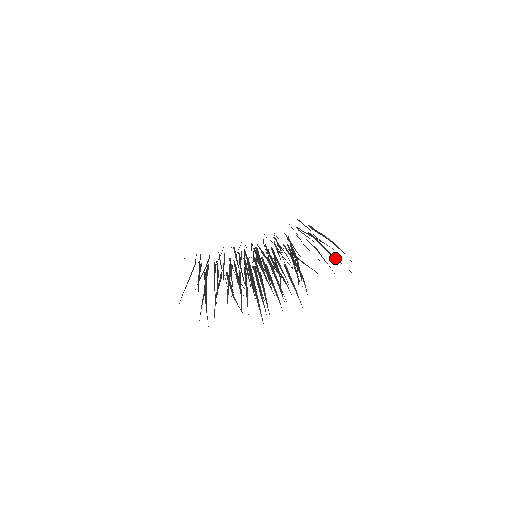
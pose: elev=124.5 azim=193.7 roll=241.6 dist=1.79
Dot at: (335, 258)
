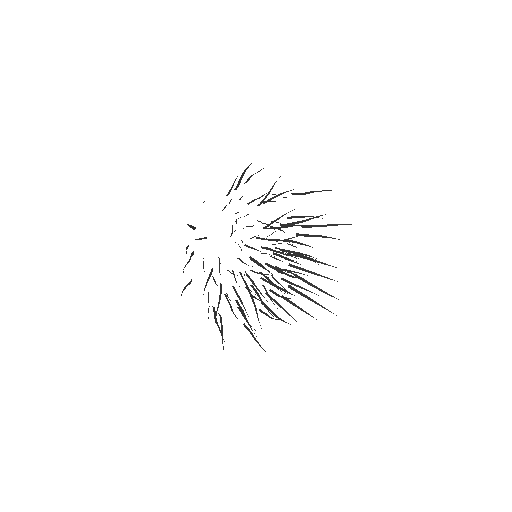
Dot at: occluded
